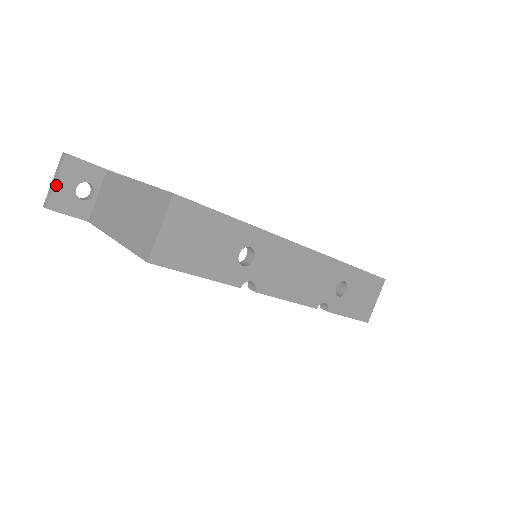
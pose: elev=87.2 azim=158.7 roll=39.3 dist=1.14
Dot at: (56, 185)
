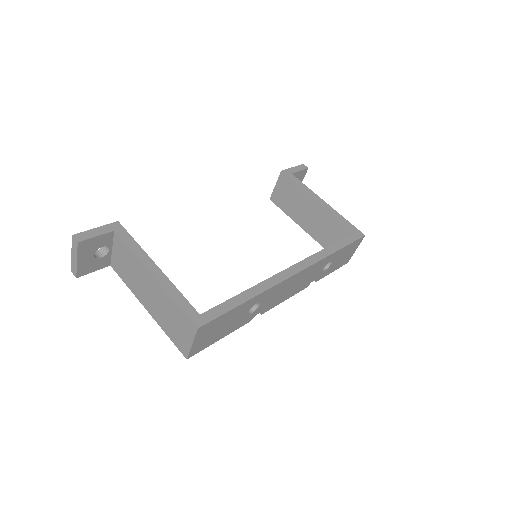
Dot at: (78, 263)
